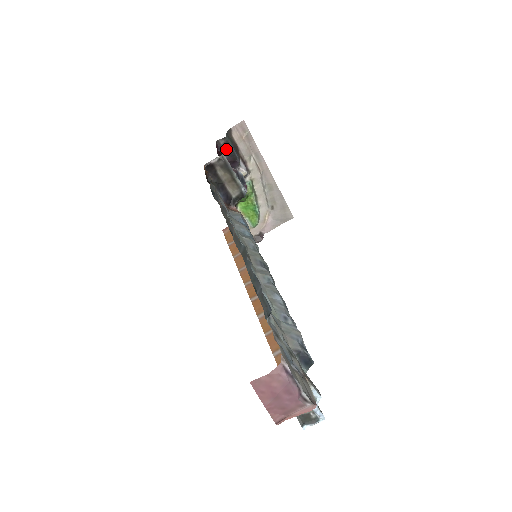
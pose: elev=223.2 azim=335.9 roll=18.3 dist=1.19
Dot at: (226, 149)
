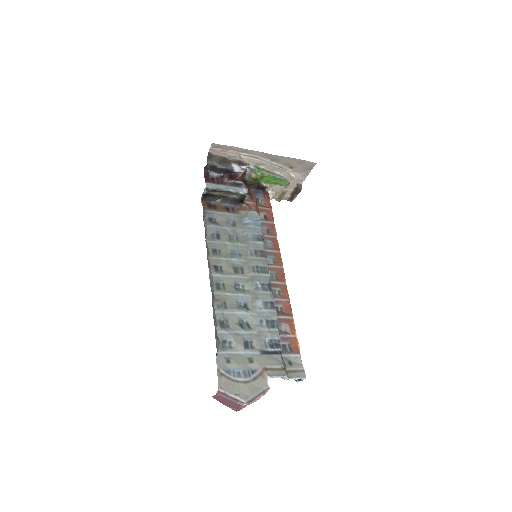
Dot at: (214, 169)
